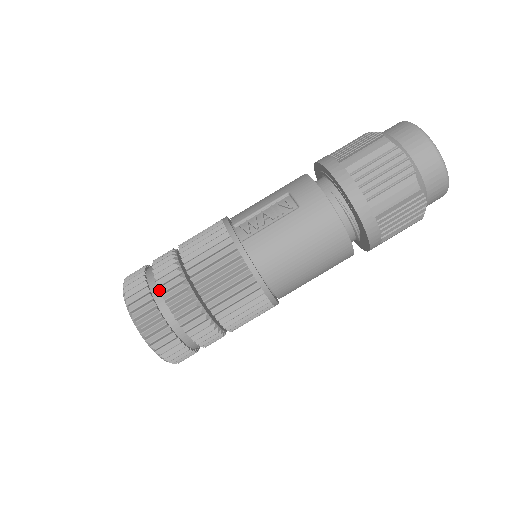
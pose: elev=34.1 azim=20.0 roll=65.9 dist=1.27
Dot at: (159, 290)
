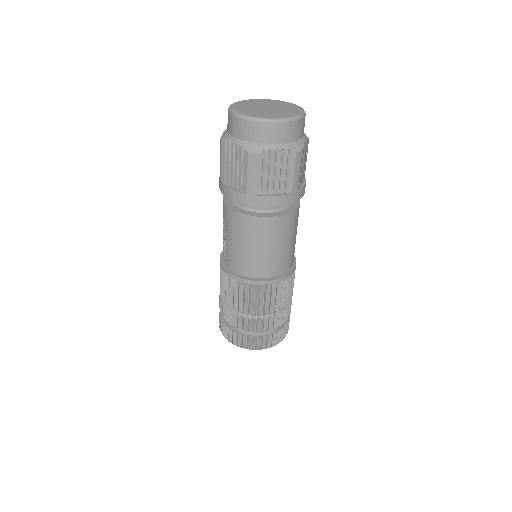
Dot at: (223, 318)
